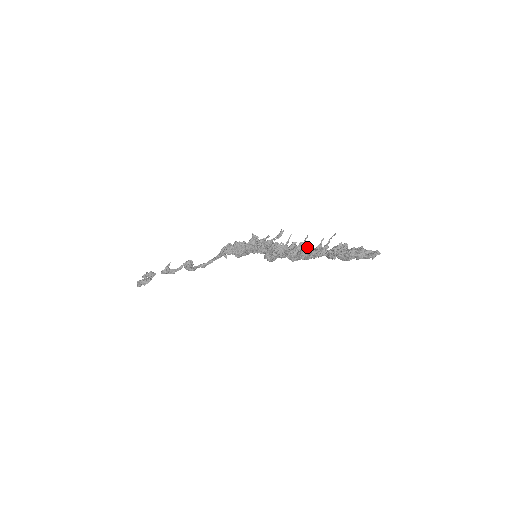
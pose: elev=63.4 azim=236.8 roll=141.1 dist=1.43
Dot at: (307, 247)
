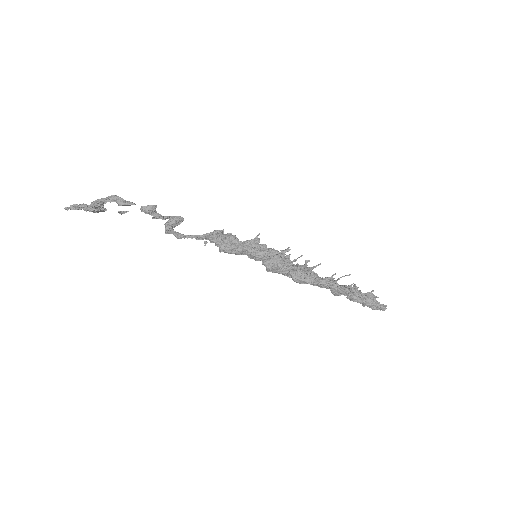
Dot at: (316, 273)
